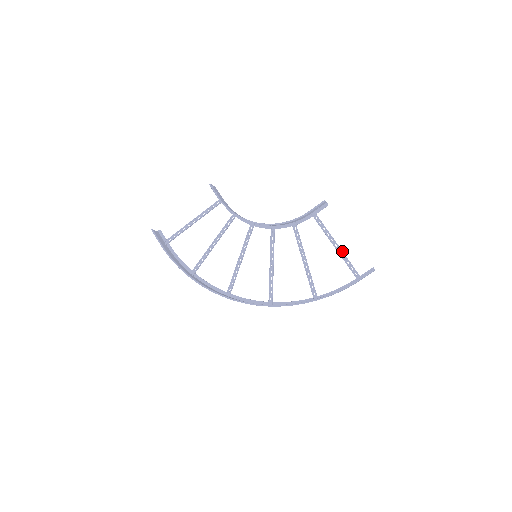
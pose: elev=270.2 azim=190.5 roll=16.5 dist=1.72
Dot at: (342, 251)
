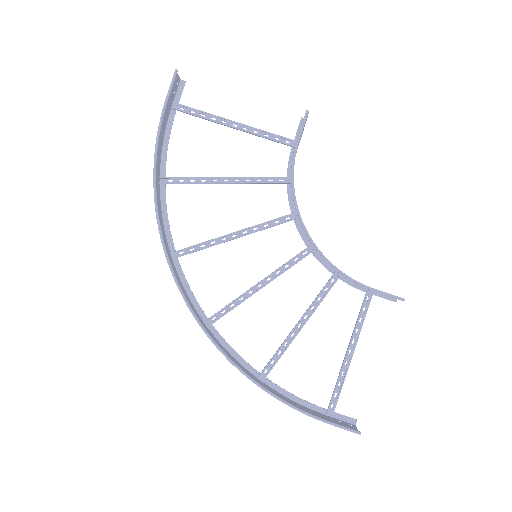
Dot at: occluded
